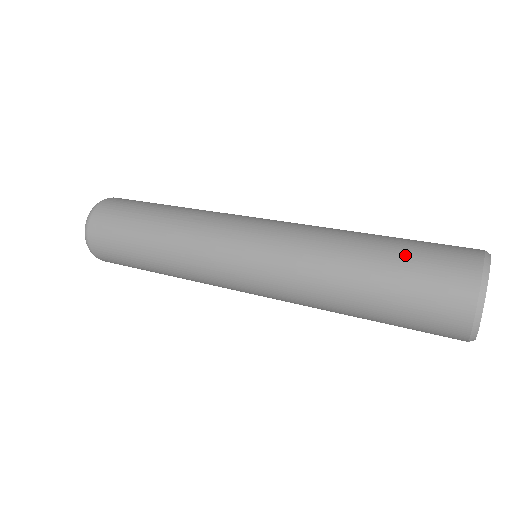
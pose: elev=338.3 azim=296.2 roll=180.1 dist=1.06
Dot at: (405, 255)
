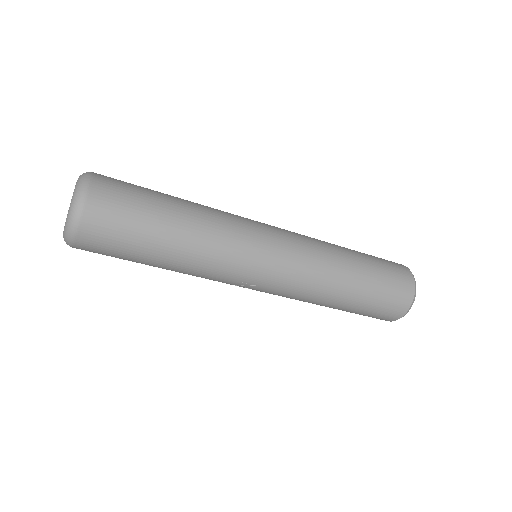
Dot at: occluded
